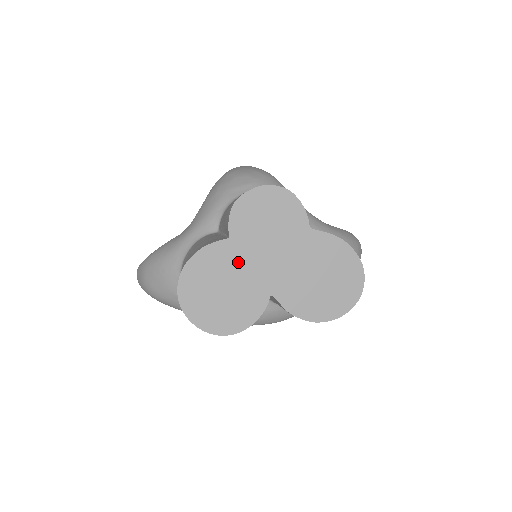
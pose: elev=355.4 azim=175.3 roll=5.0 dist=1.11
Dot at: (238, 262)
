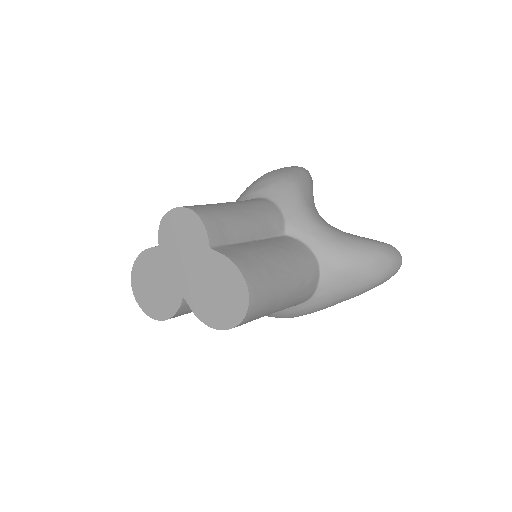
Dot at: (164, 266)
